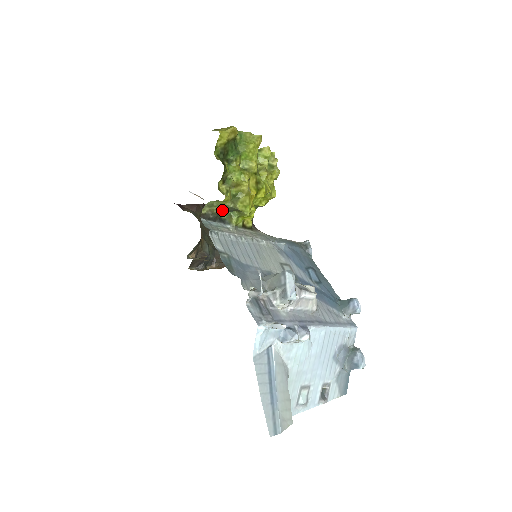
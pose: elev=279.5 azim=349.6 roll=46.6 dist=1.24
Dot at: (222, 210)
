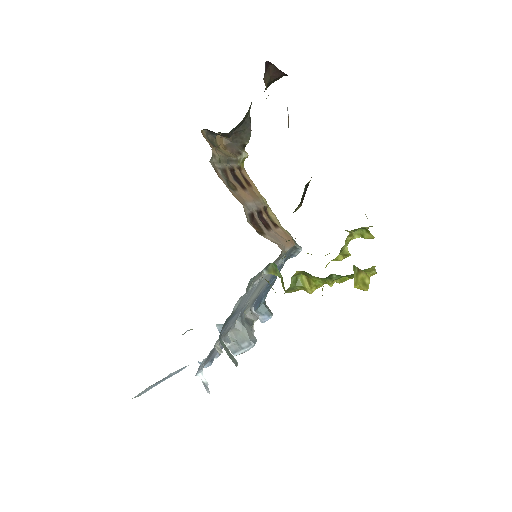
Dot at: occluded
